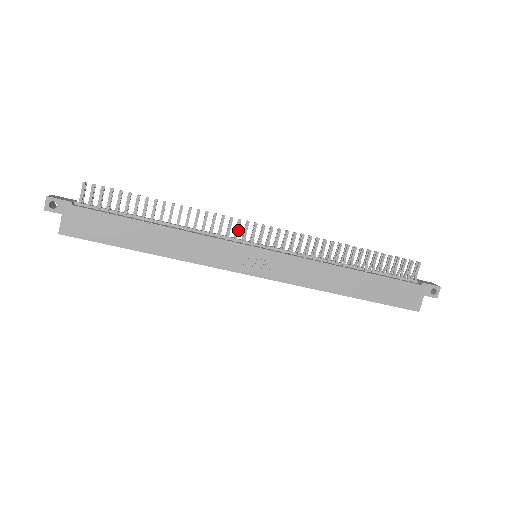
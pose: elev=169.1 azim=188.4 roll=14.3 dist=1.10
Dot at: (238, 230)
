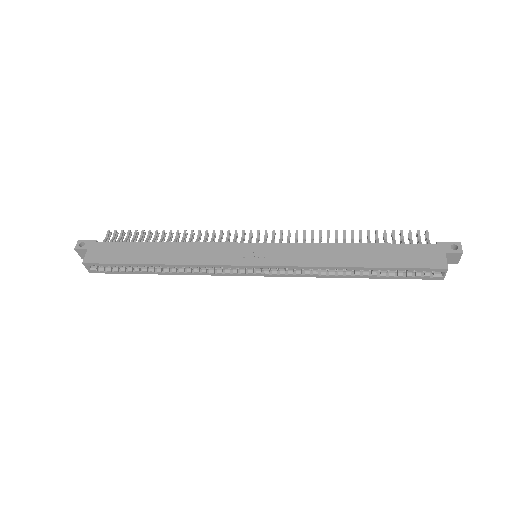
Dot at: (235, 238)
